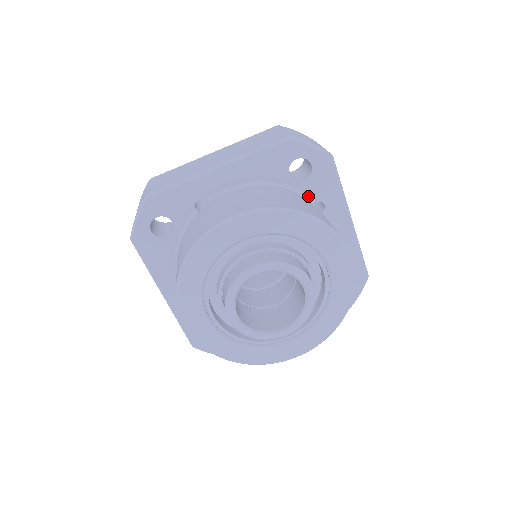
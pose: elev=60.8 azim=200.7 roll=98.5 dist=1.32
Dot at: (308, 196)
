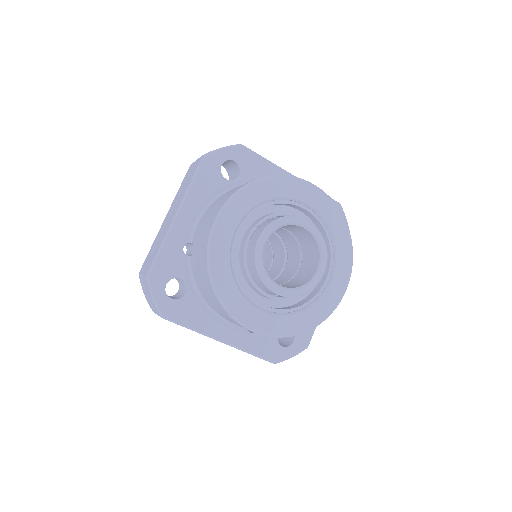
Dot at: occluded
